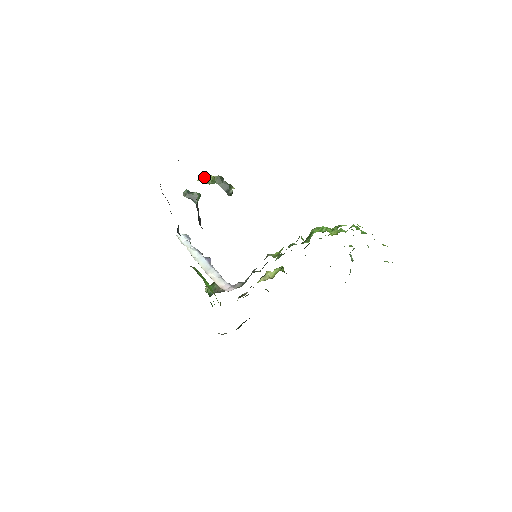
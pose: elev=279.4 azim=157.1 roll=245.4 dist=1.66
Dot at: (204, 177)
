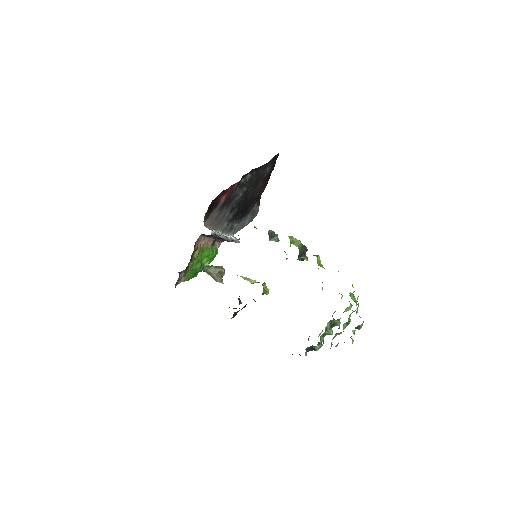
Dot at: occluded
